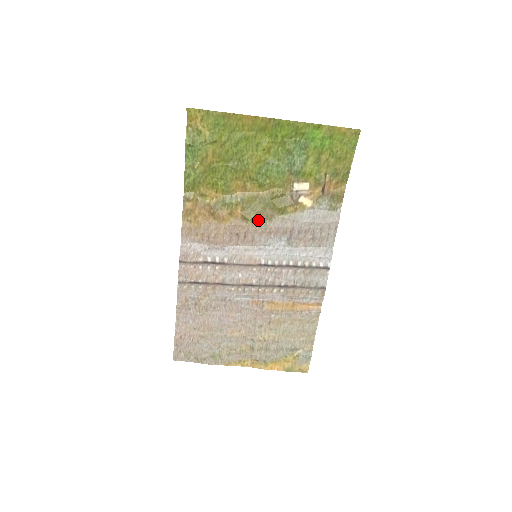
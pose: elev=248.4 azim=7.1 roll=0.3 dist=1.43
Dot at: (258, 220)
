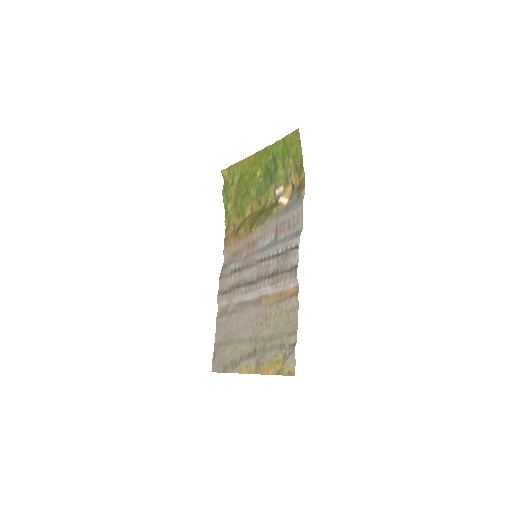
Dot at: (257, 227)
